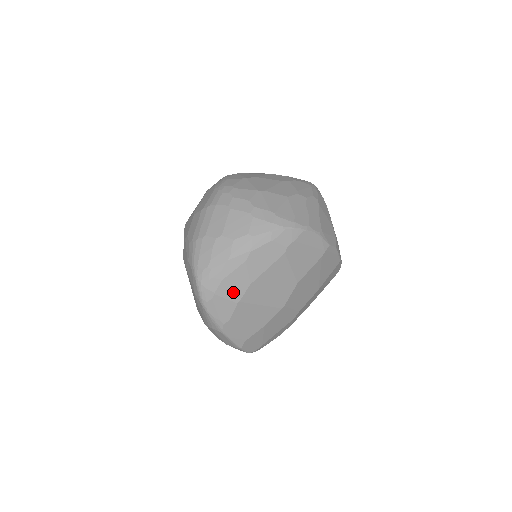
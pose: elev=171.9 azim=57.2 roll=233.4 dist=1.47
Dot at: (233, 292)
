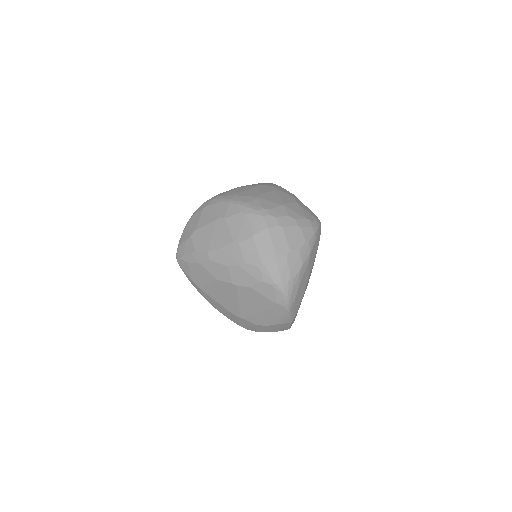
Dot at: (303, 288)
